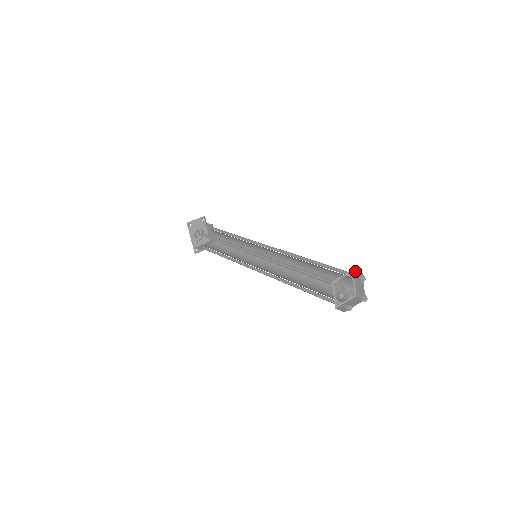
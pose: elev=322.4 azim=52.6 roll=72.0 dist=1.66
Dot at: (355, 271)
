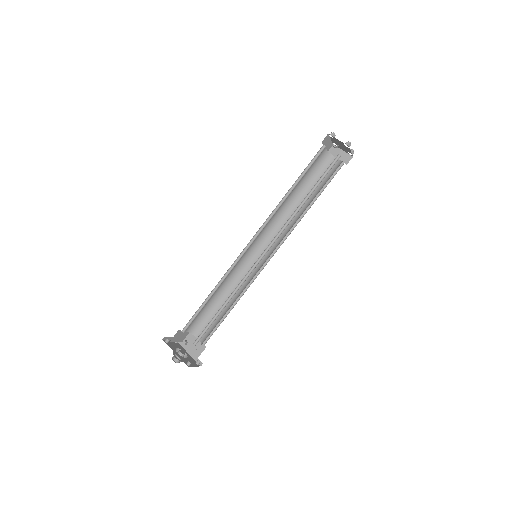
Dot at: (329, 151)
